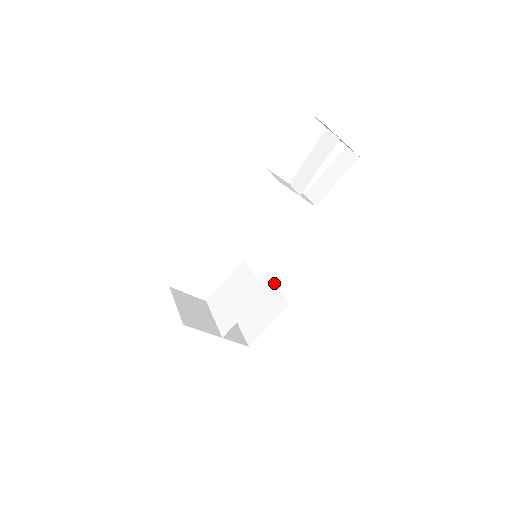
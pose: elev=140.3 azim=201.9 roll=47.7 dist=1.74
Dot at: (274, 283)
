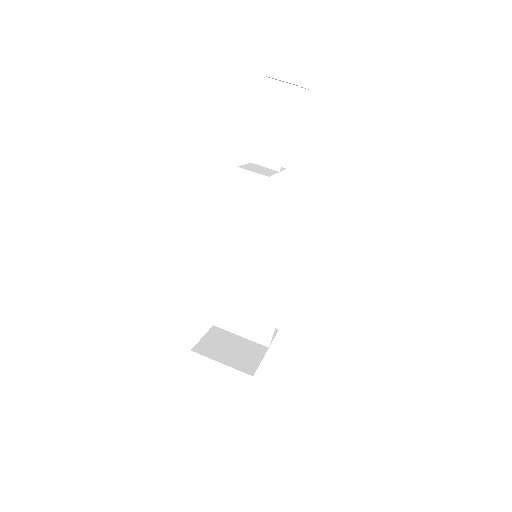
Dot at: (262, 259)
